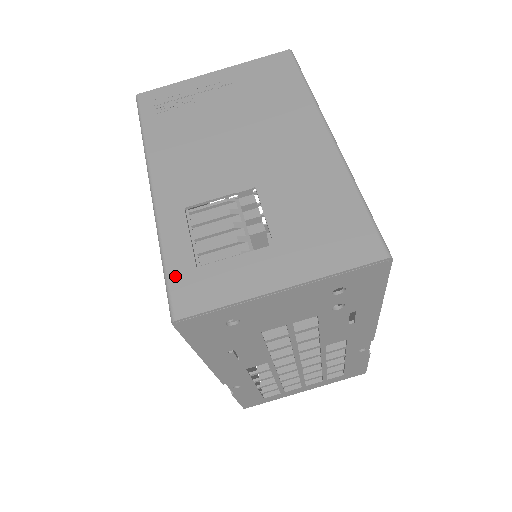
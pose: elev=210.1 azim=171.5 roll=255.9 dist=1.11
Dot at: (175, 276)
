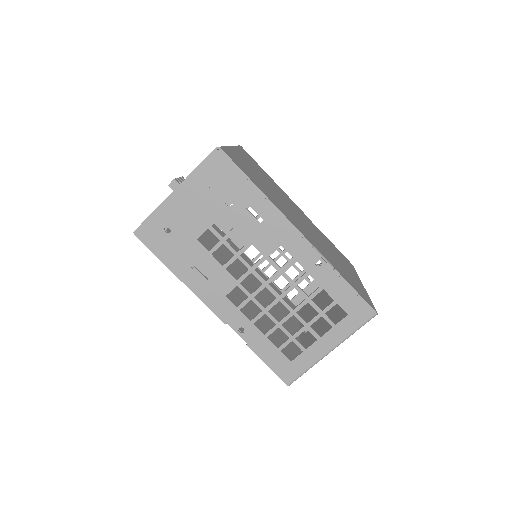
Dot at: occluded
